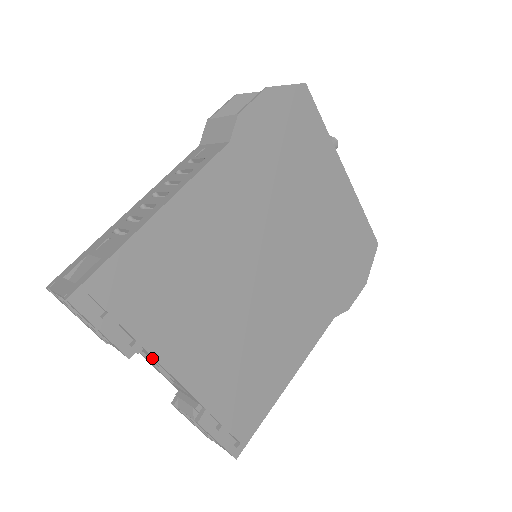
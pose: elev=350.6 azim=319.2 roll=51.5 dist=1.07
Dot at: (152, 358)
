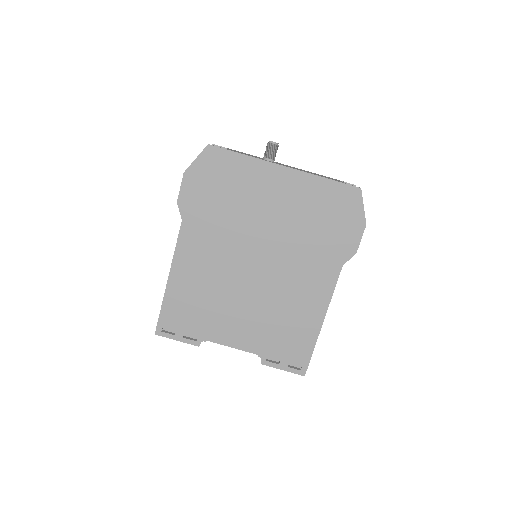
Dot at: occluded
